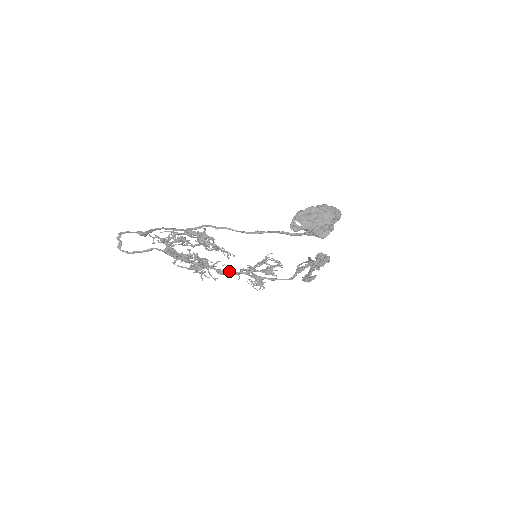
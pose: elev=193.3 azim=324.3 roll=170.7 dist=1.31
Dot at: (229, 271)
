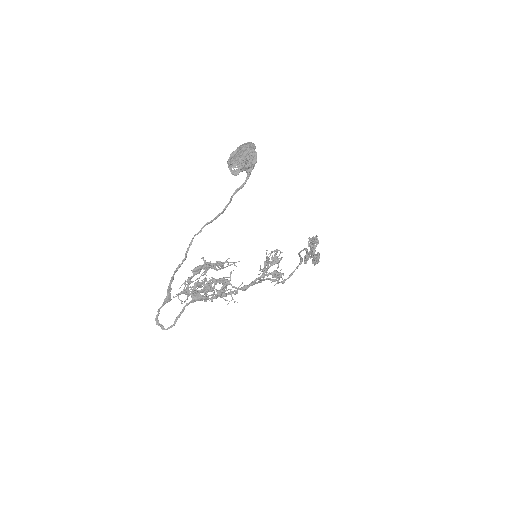
Dot at: (250, 284)
